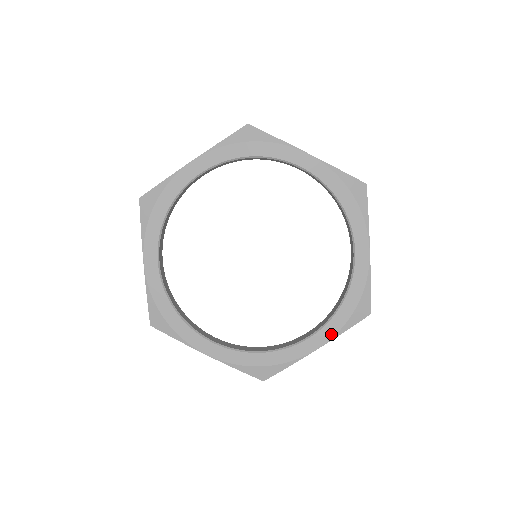
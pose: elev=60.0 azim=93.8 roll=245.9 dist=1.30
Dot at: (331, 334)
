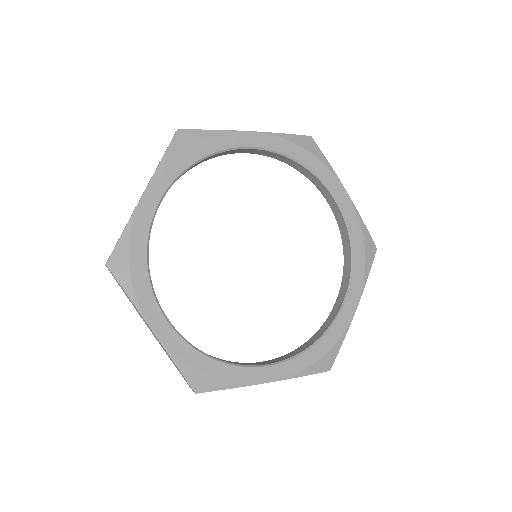
Dot at: (289, 372)
